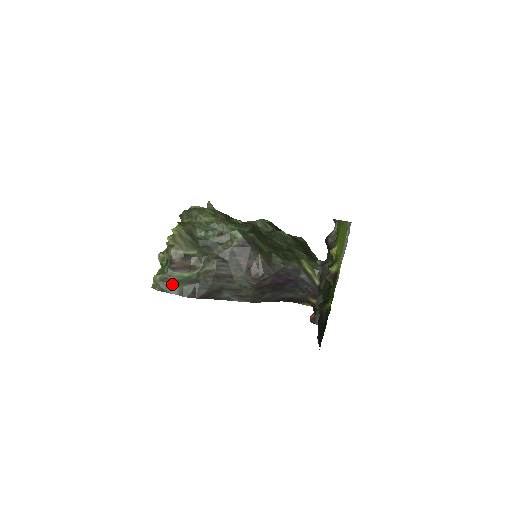
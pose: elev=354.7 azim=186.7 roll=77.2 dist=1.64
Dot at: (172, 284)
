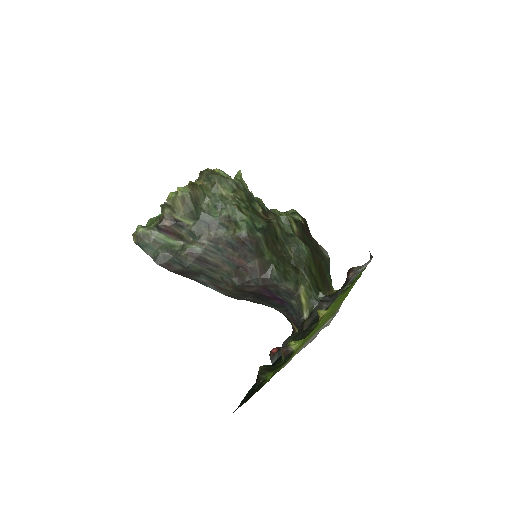
Dot at: (151, 244)
